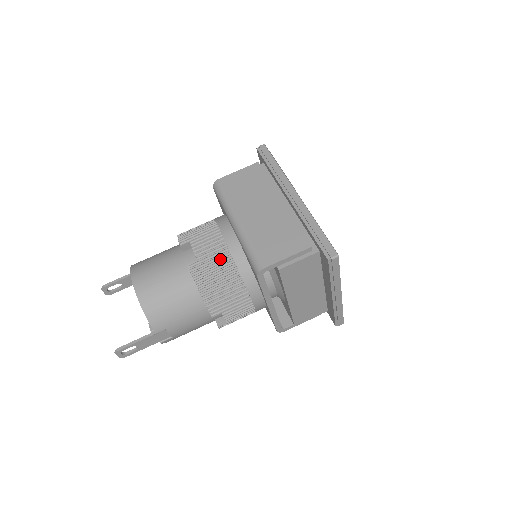
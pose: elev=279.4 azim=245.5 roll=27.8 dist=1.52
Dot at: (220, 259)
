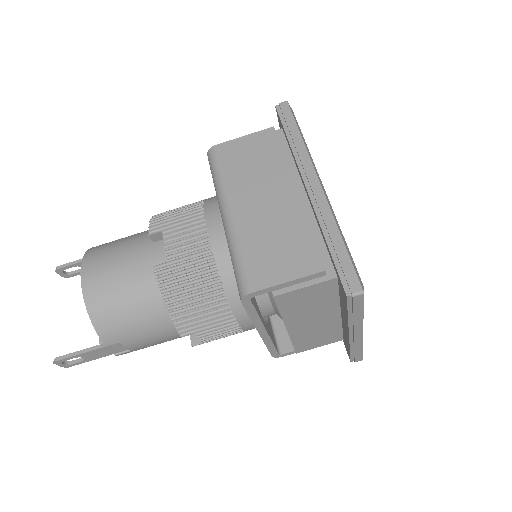
Dot at: (198, 263)
